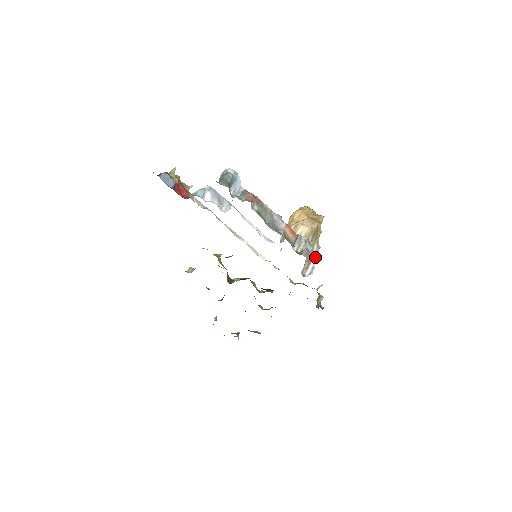
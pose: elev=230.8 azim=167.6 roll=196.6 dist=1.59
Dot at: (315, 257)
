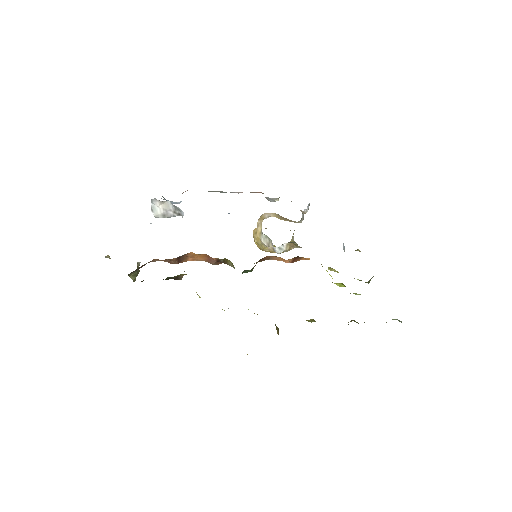
Dot at: occluded
